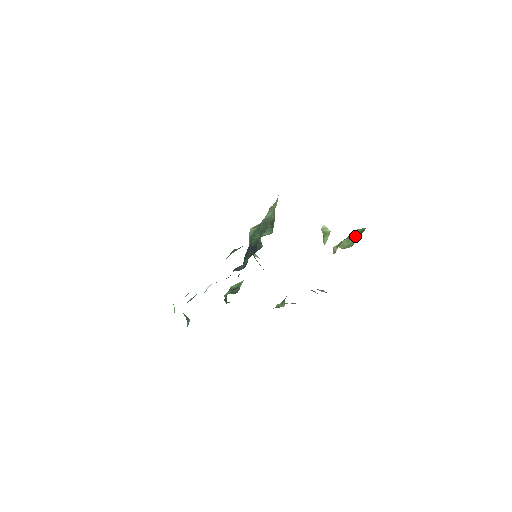
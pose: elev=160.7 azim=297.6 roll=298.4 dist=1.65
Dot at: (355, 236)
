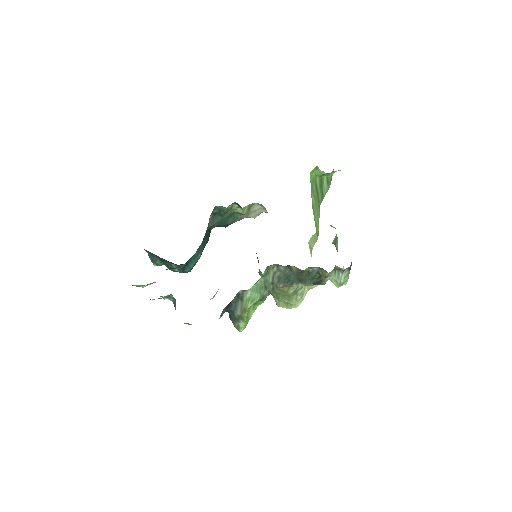
Dot at: occluded
